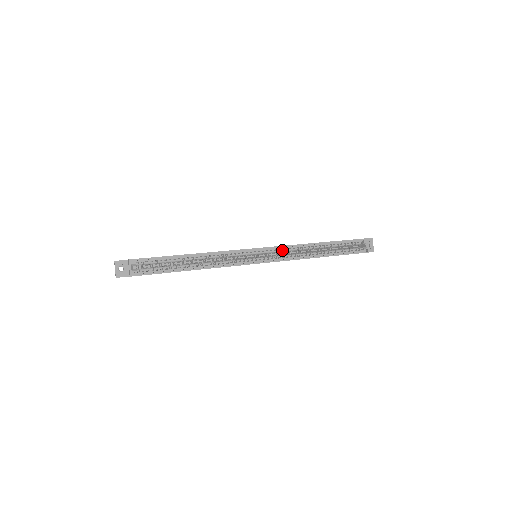
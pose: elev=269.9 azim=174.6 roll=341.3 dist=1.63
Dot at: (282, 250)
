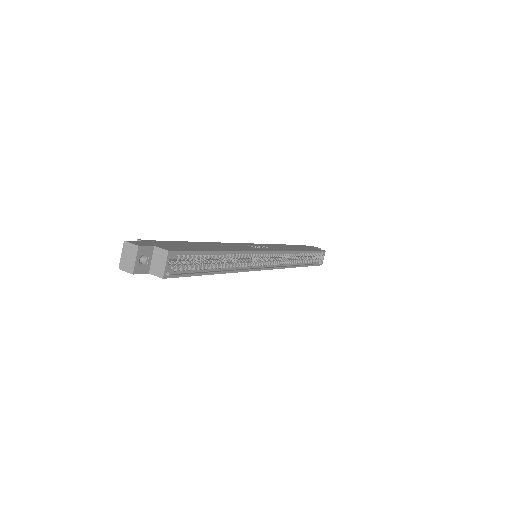
Dot at: (282, 255)
